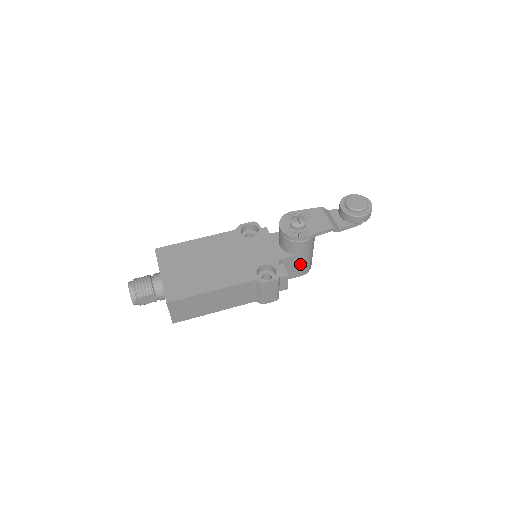
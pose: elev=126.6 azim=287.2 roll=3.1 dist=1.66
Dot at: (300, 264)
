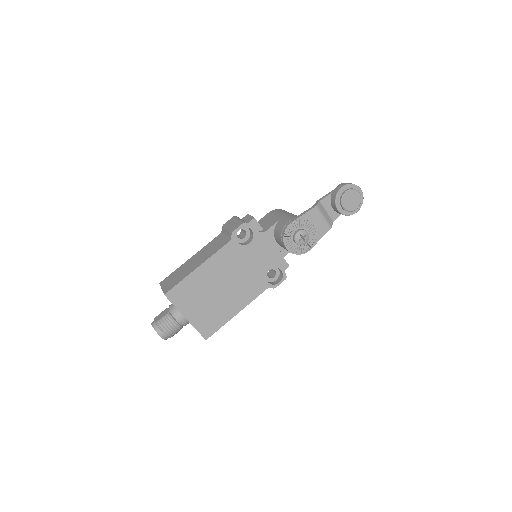
Dot at: occluded
